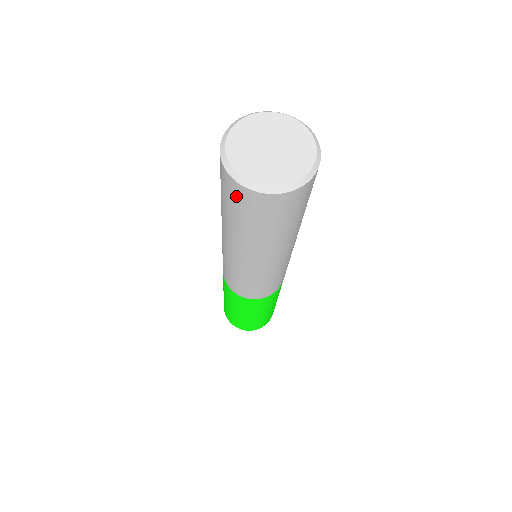
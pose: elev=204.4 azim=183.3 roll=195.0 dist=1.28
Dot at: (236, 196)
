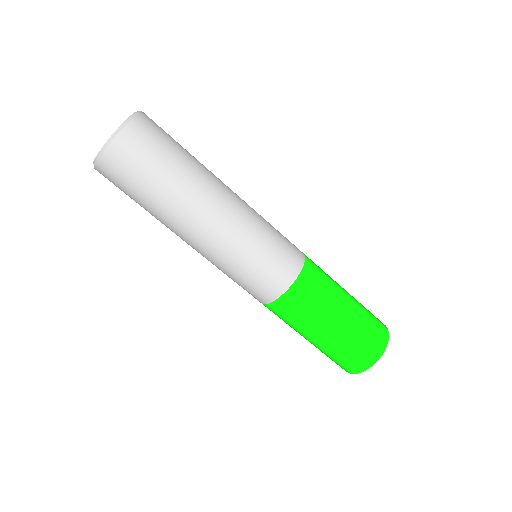
Dot at: (110, 179)
